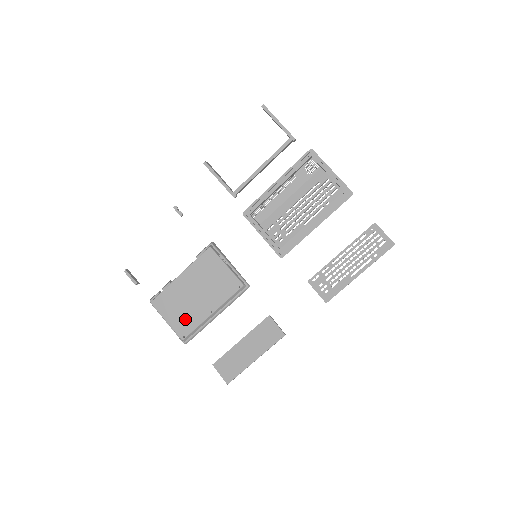
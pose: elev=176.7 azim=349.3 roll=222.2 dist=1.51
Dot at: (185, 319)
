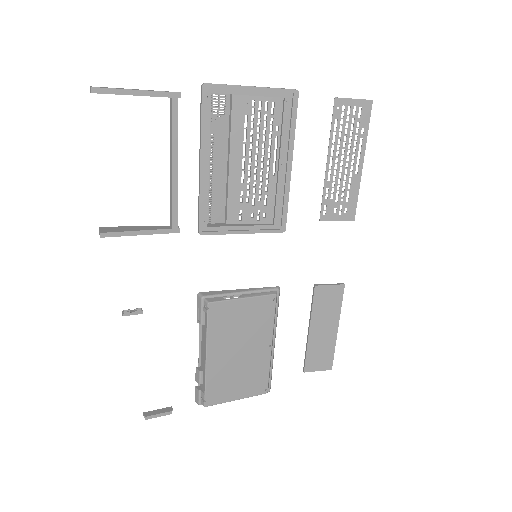
Dot at: (252, 379)
